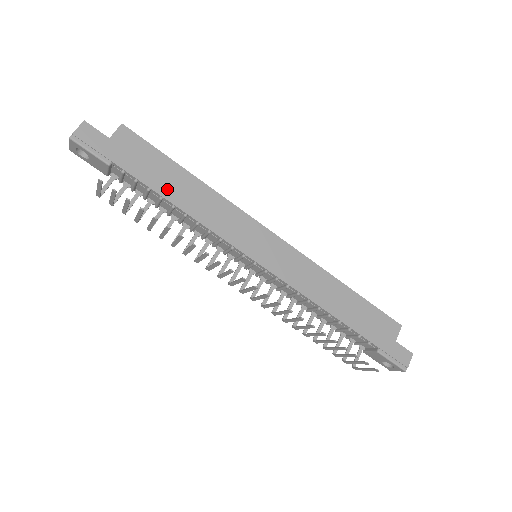
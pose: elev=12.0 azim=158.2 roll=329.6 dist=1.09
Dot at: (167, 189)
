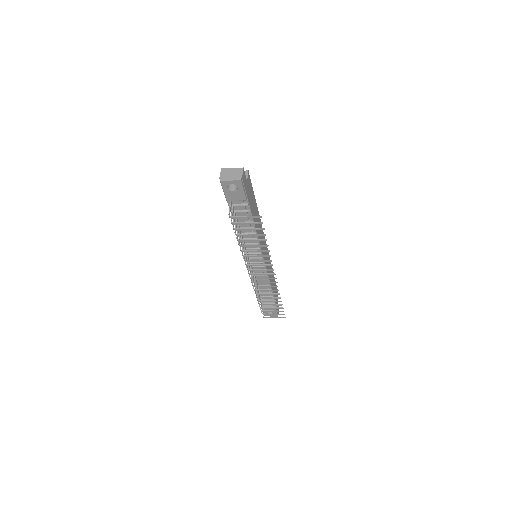
Dot at: occluded
